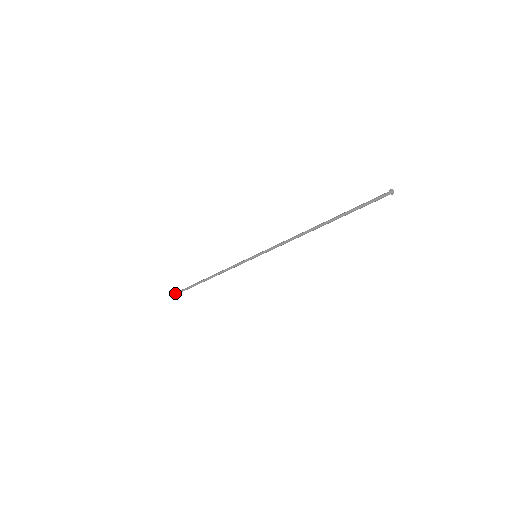
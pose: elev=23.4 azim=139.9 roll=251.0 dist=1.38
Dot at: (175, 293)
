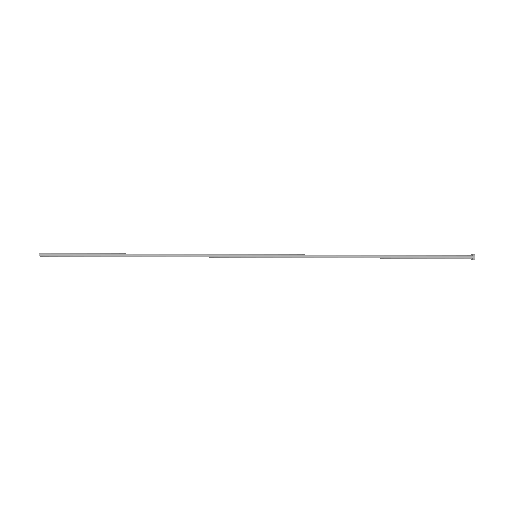
Dot at: (50, 253)
